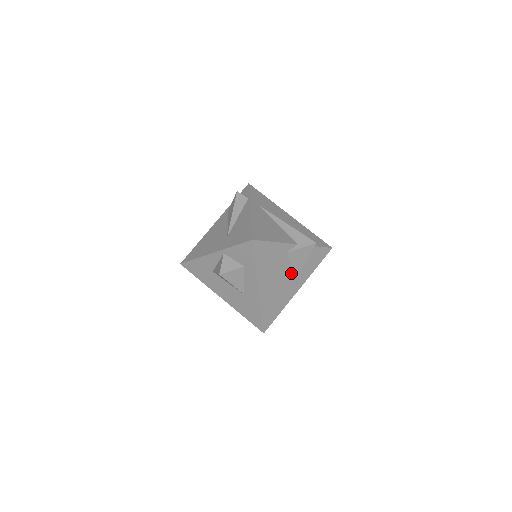
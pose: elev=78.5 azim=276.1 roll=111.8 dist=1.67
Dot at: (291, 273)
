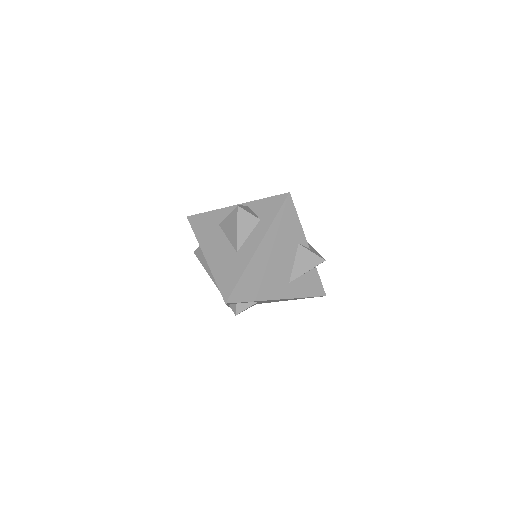
Dot at: (287, 271)
